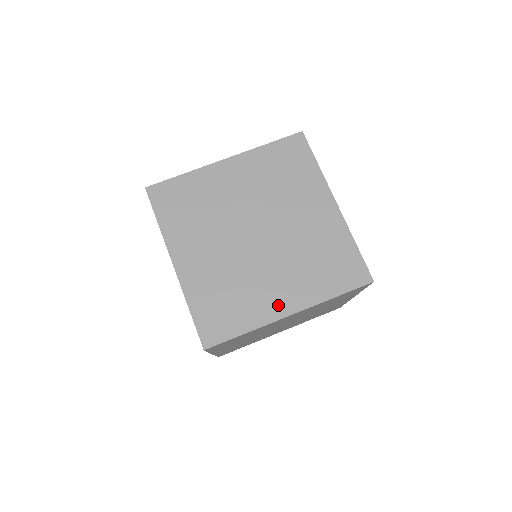
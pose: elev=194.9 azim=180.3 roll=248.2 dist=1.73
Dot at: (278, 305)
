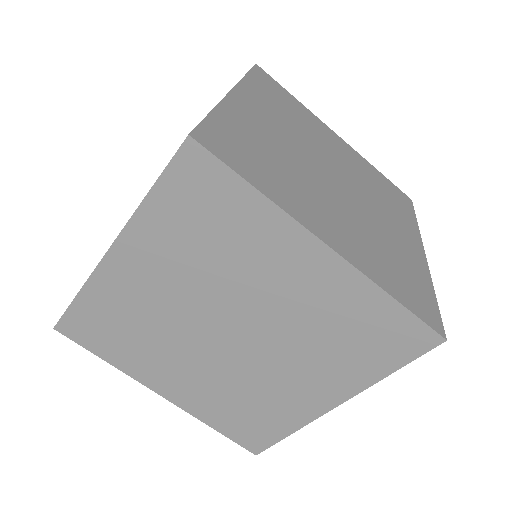
Dot at: (320, 224)
